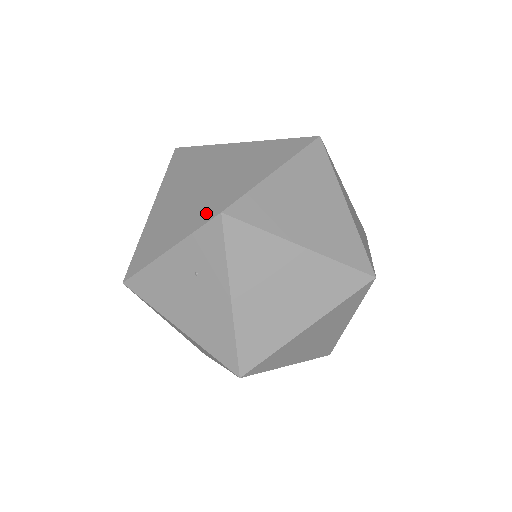
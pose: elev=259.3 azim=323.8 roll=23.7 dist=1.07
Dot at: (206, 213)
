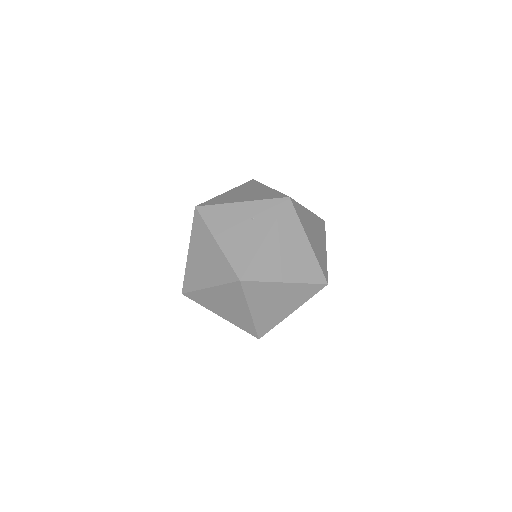
Dot at: (278, 196)
